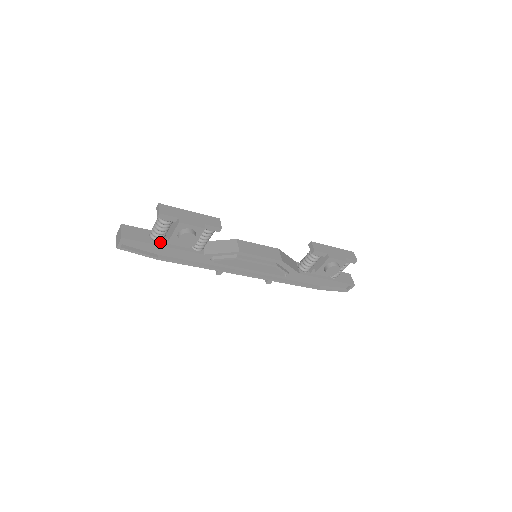
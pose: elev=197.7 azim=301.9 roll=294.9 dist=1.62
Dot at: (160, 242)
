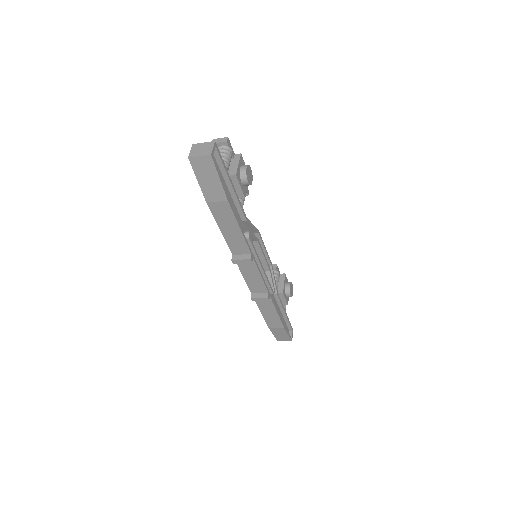
Dot at: (225, 179)
